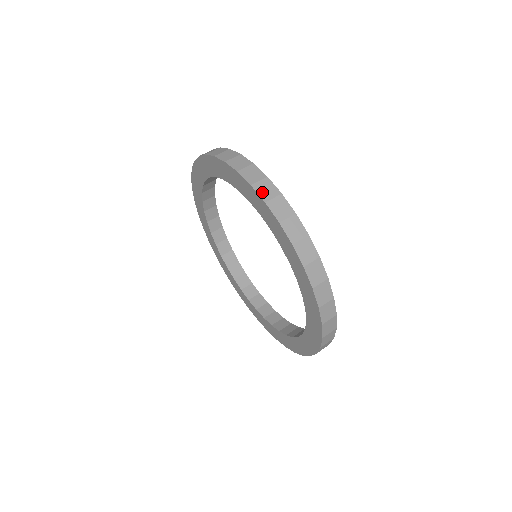
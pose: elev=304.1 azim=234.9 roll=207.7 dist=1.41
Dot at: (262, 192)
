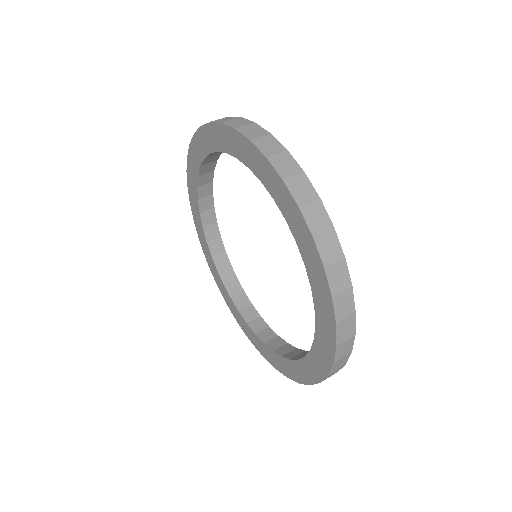
Dot at: (263, 147)
